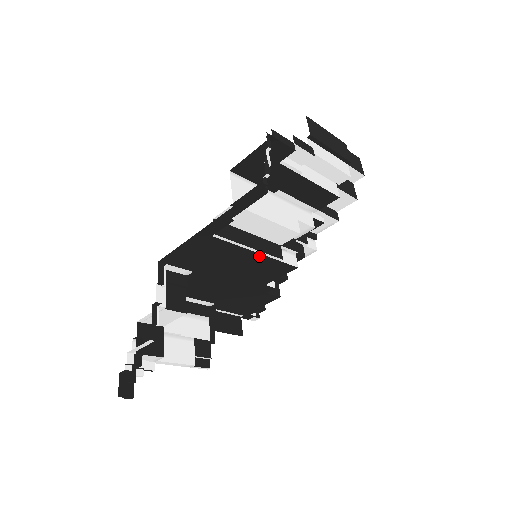
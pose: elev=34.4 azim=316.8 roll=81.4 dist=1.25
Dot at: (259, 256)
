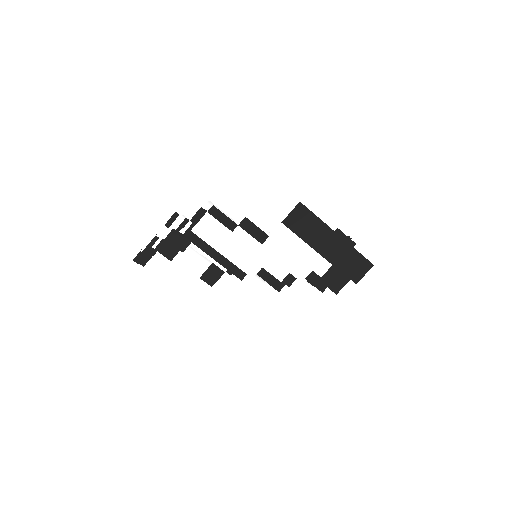
Dot at: occluded
